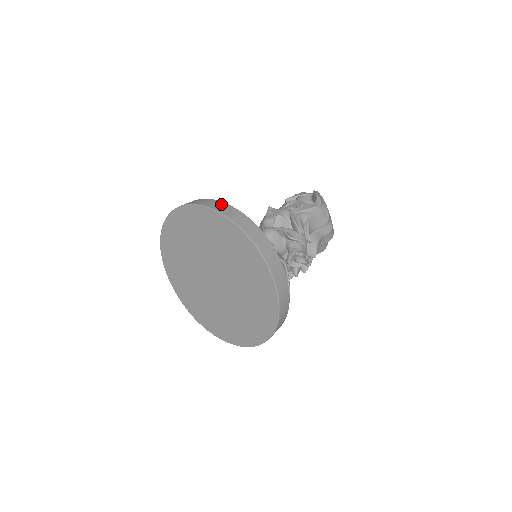
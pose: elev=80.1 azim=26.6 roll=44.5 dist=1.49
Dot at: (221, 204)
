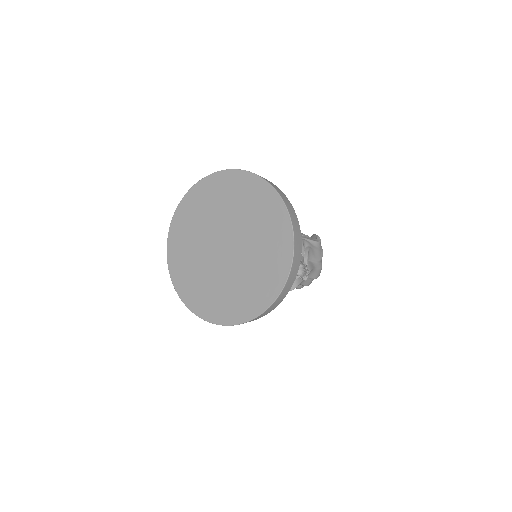
Dot at: occluded
